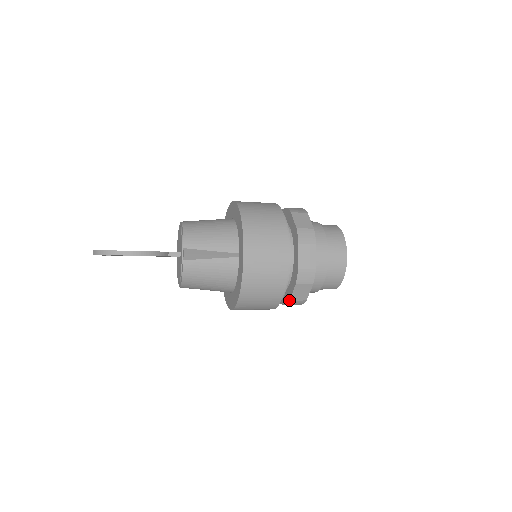
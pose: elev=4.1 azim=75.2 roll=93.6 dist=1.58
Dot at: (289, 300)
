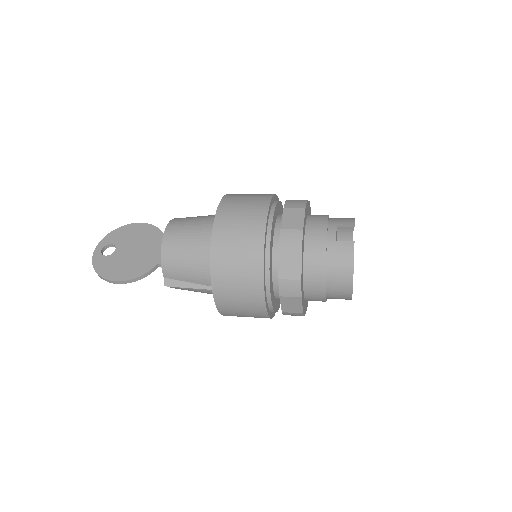
Dot at: occluded
